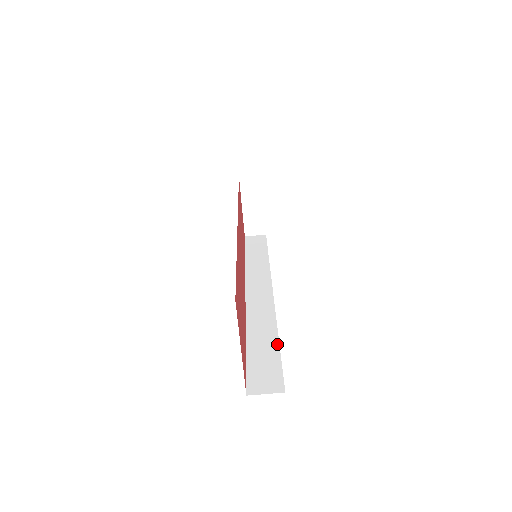
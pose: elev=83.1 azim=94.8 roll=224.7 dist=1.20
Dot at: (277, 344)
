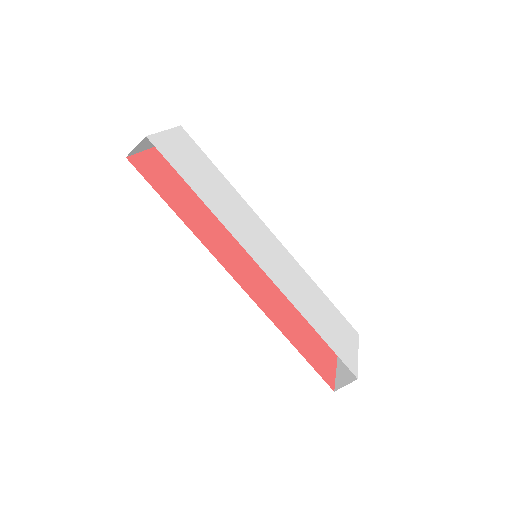
Dot at: (325, 298)
